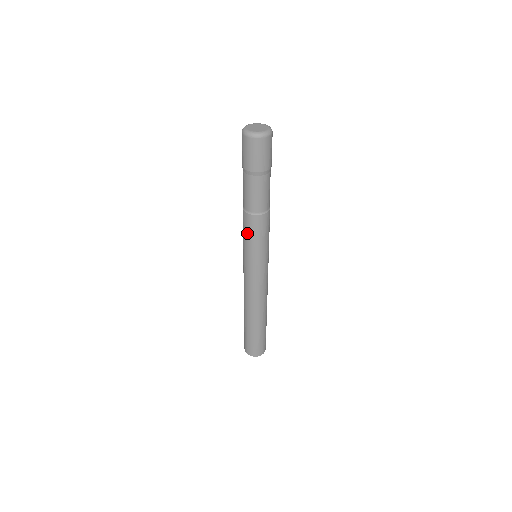
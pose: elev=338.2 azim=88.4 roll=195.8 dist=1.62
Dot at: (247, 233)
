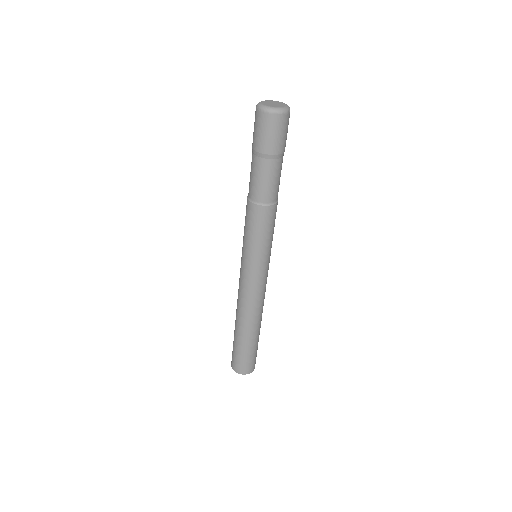
Dot at: (245, 223)
